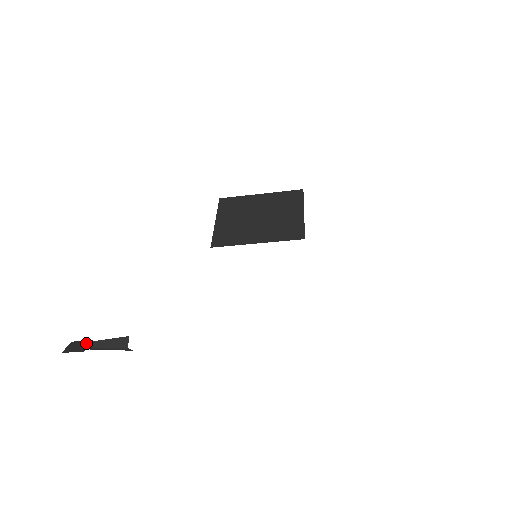
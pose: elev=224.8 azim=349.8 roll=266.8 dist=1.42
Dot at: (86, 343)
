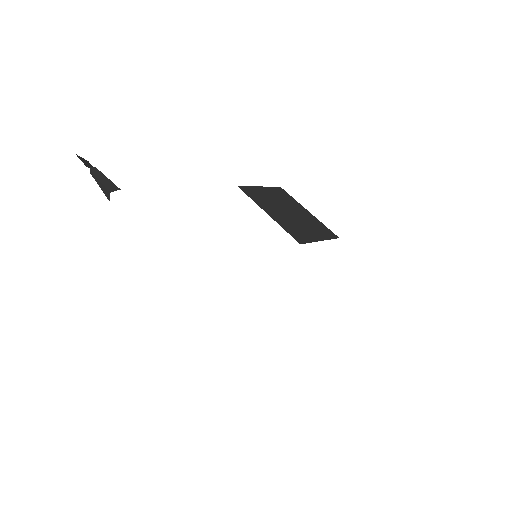
Dot at: (94, 167)
